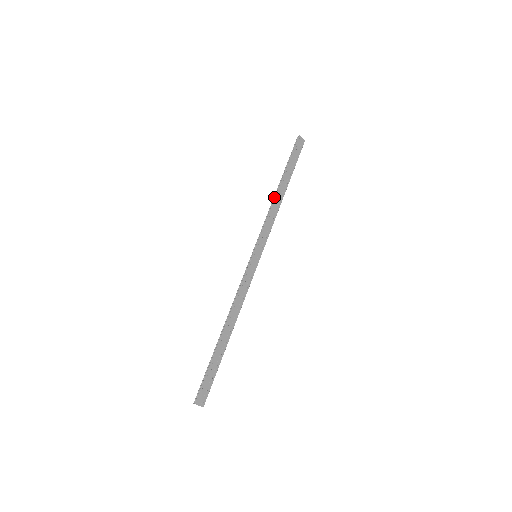
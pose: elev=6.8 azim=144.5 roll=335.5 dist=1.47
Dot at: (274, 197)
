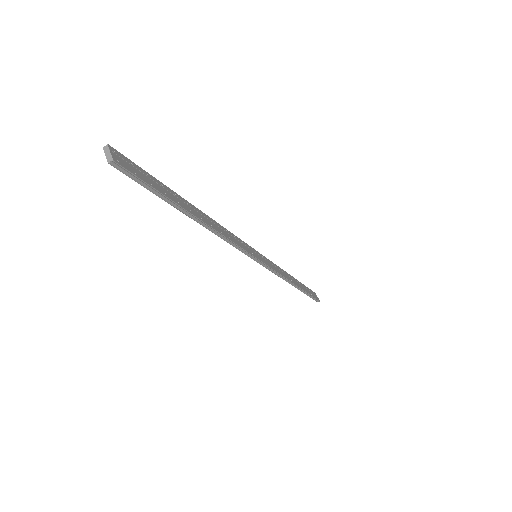
Dot at: occluded
